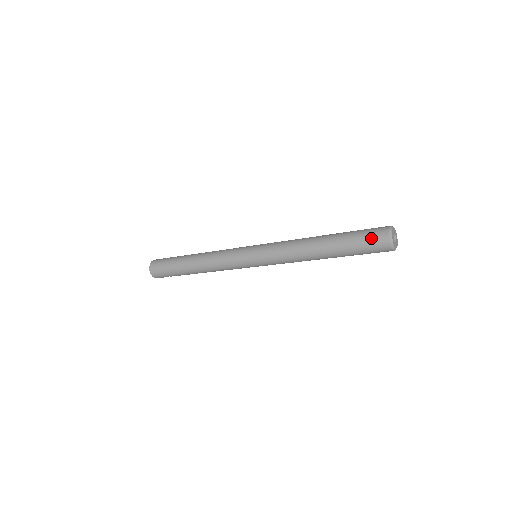
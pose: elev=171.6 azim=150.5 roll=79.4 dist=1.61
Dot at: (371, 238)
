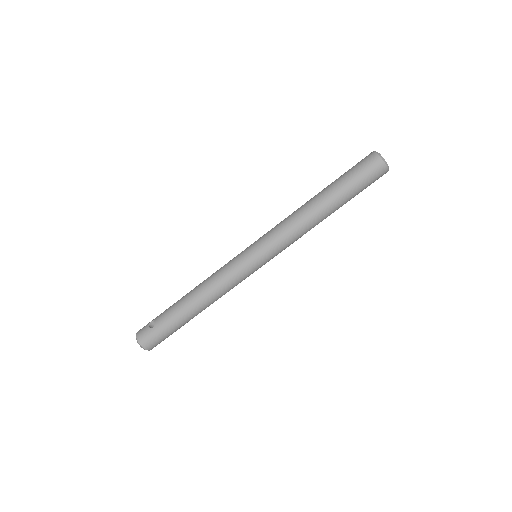
Dot at: (370, 175)
